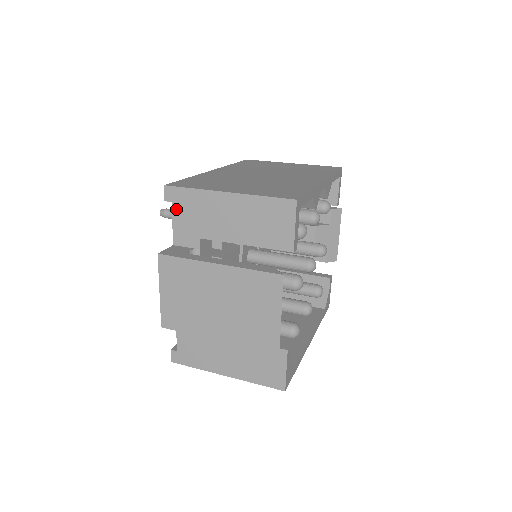
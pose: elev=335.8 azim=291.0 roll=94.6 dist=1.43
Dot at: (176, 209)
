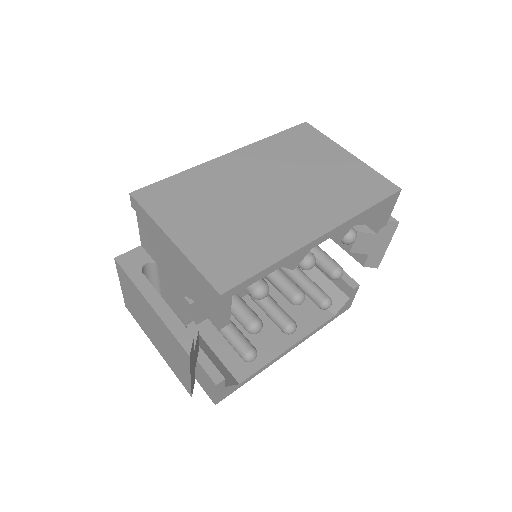
Dot at: (139, 220)
